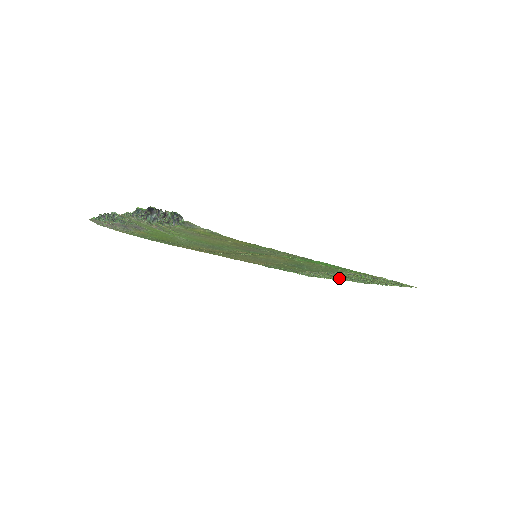
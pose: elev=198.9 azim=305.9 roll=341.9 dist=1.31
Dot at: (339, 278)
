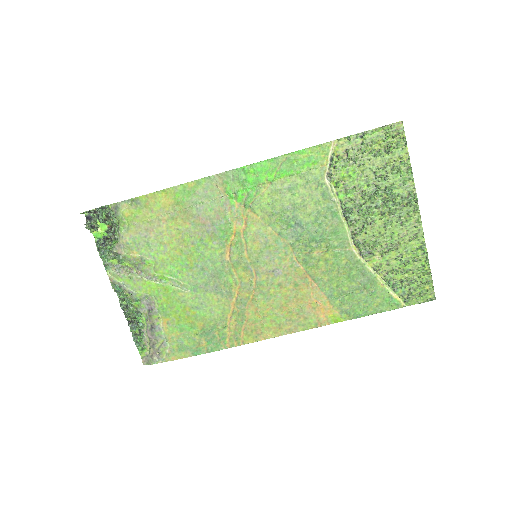
Dot at: (404, 235)
